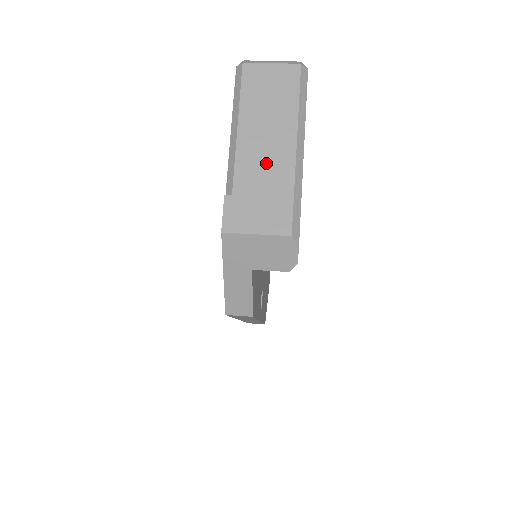
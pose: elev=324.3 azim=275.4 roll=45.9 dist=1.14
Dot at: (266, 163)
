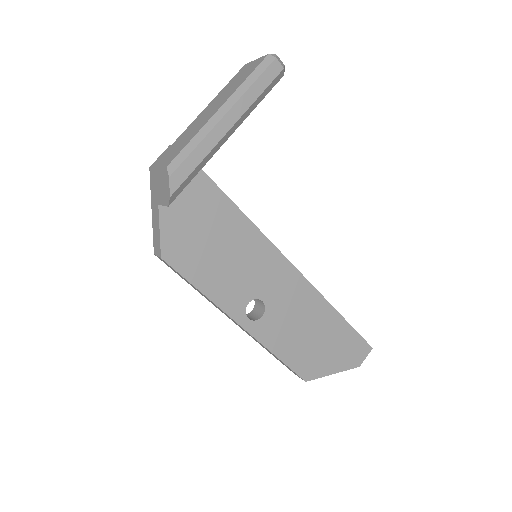
Dot at: (199, 122)
